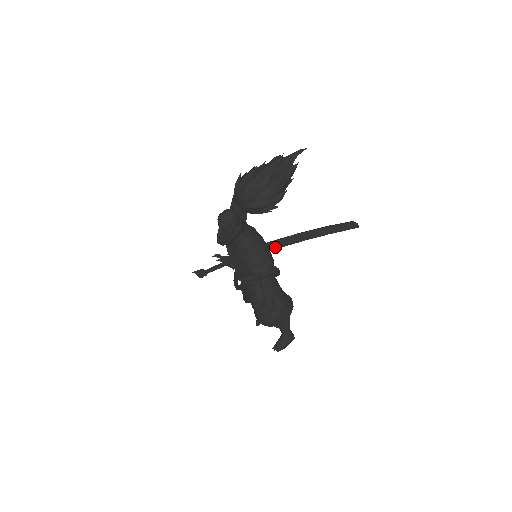
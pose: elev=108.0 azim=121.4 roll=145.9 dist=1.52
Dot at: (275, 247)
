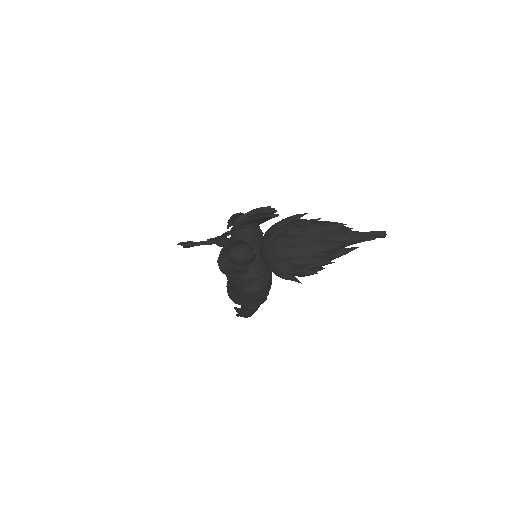
Dot at: occluded
